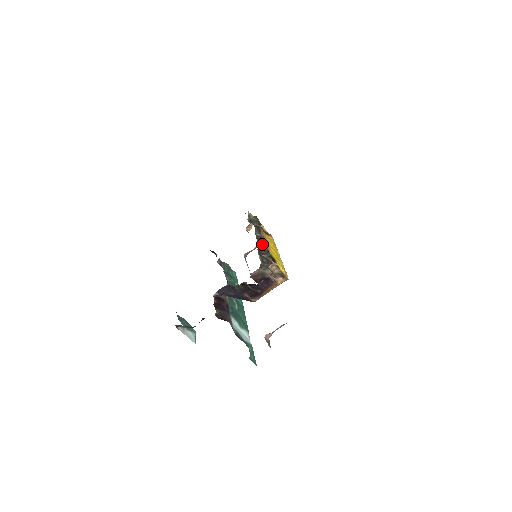
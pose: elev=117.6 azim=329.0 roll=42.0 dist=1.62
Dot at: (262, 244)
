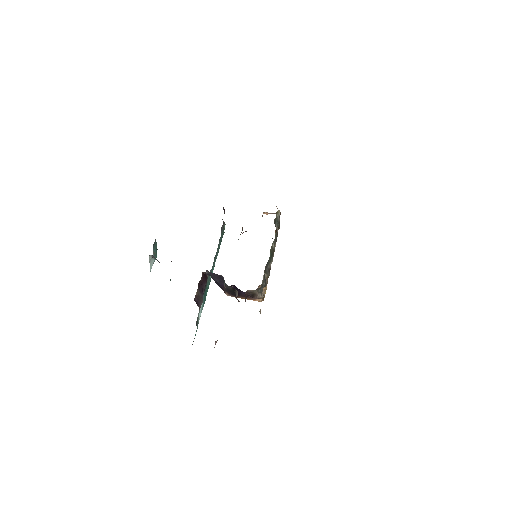
Dot at: (271, 260)
